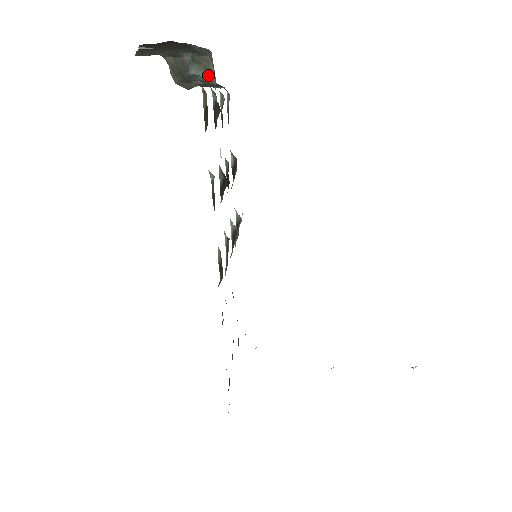
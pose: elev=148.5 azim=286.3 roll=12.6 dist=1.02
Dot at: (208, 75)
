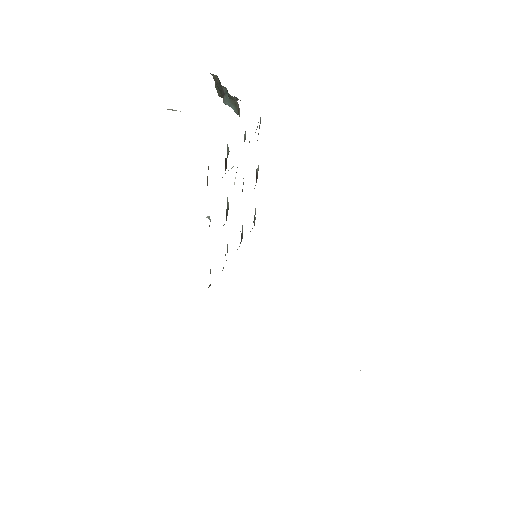
Dot at: (237, 111)
